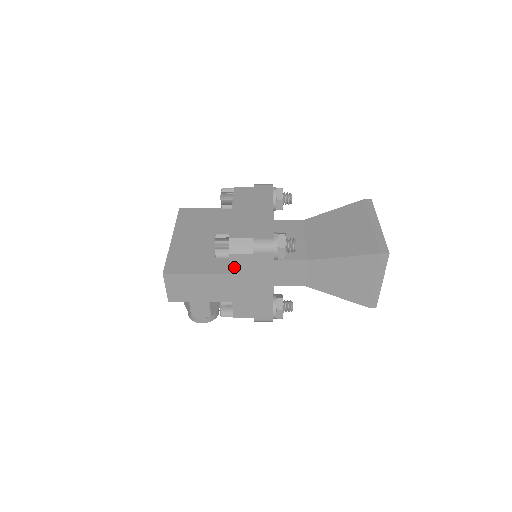
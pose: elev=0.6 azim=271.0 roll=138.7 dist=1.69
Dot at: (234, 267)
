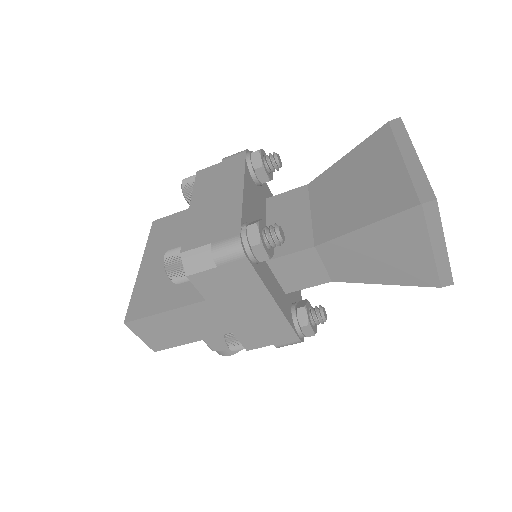
Dot at: (205, 291)
